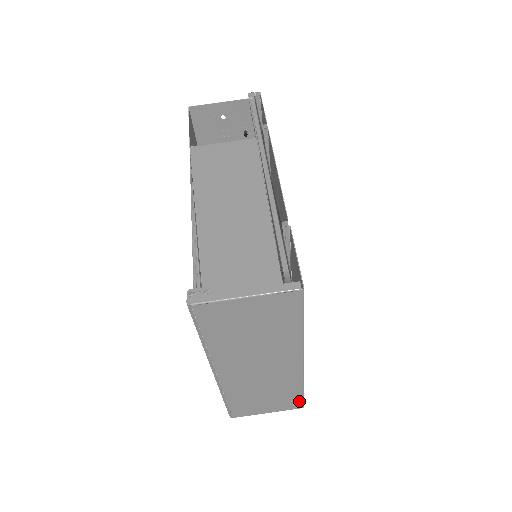
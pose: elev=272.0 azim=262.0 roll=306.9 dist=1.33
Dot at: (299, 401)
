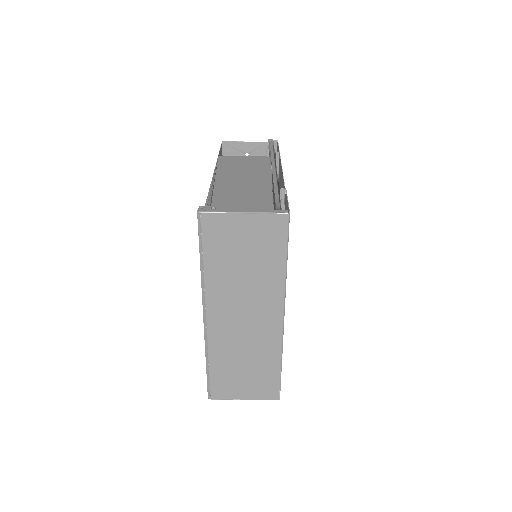
Dot at: (276, 386)
